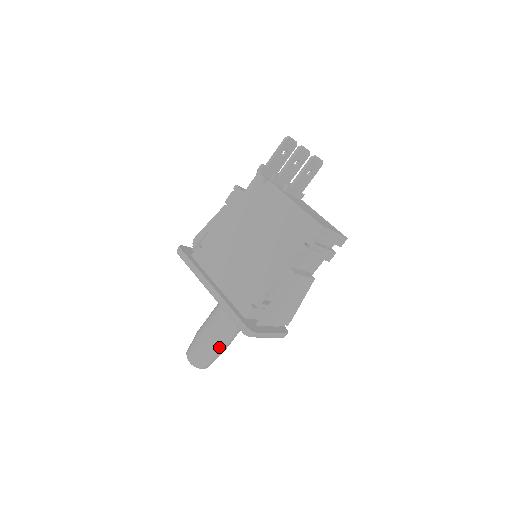
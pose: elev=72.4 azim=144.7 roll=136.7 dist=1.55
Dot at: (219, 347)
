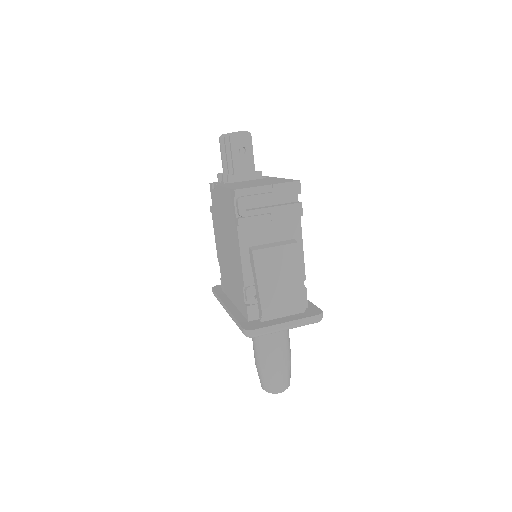
Dot at: (271, 363)
